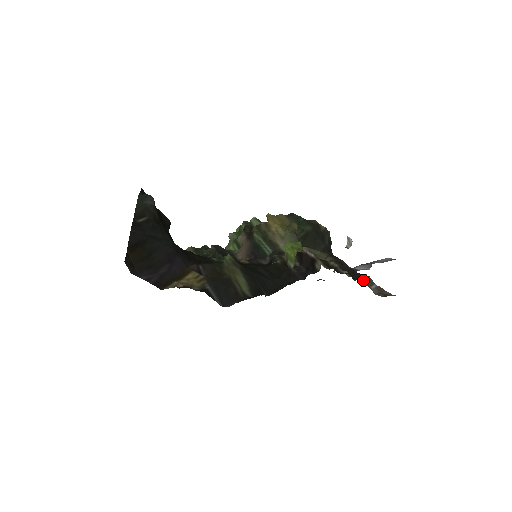
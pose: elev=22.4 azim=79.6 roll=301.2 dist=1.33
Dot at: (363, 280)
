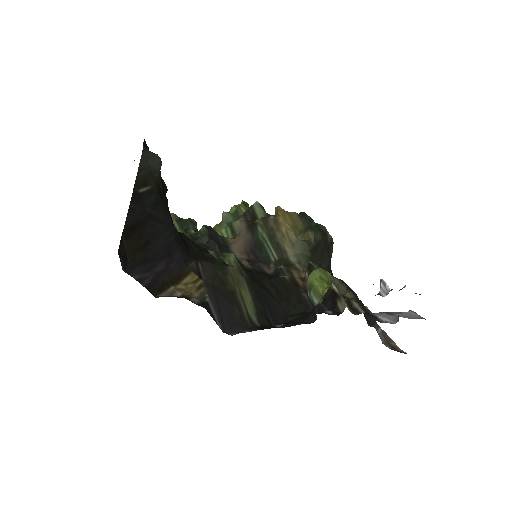
Dot at: (372, 322)
